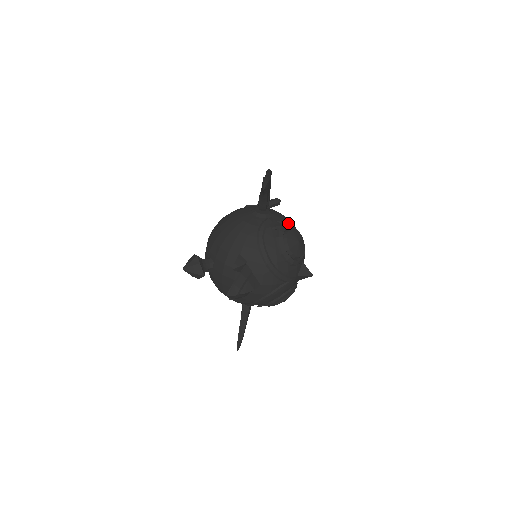
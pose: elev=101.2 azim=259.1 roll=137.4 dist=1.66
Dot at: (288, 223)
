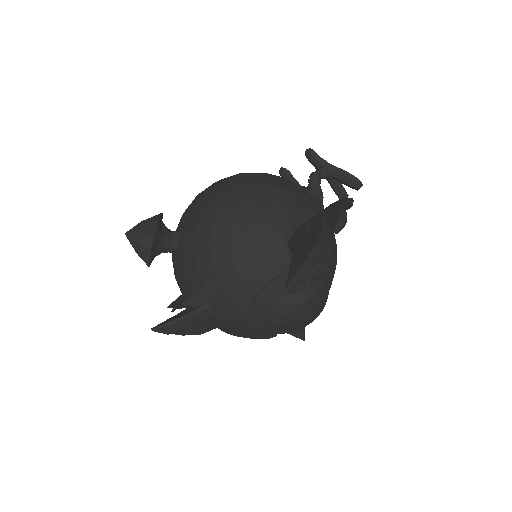
Dot at: (322, 275)
